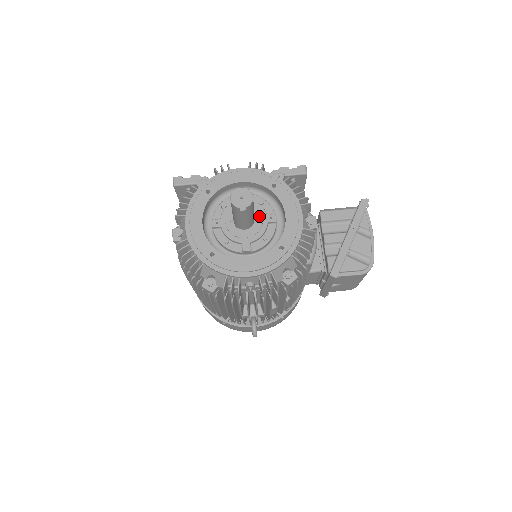
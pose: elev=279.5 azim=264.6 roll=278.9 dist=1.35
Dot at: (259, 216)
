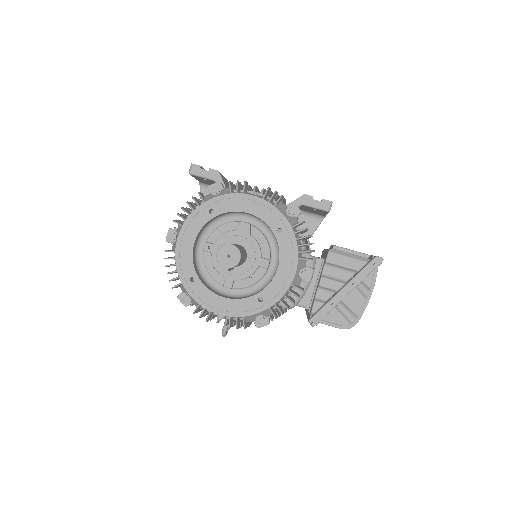
Dot at: (252, 257)
